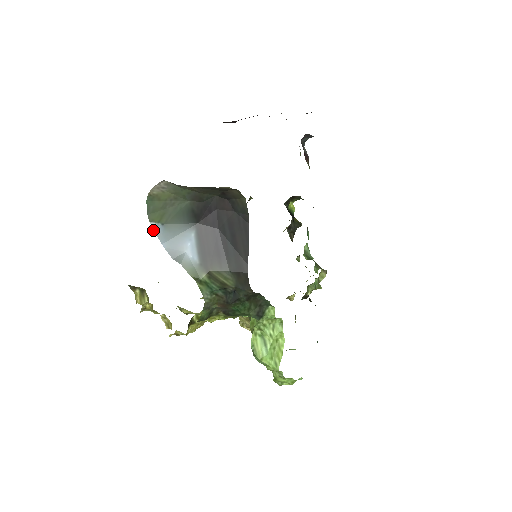
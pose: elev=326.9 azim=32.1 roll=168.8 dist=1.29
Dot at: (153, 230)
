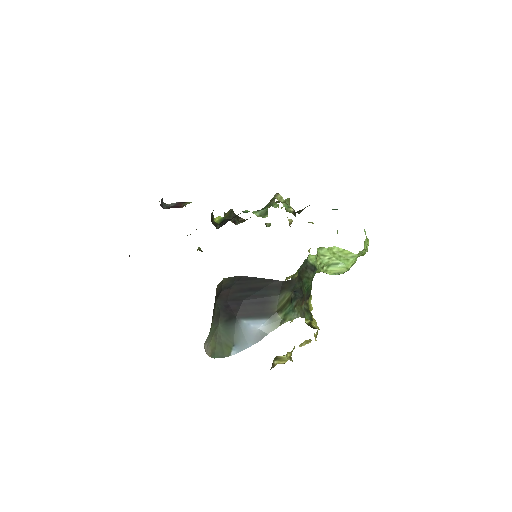
Dot at: occluded
